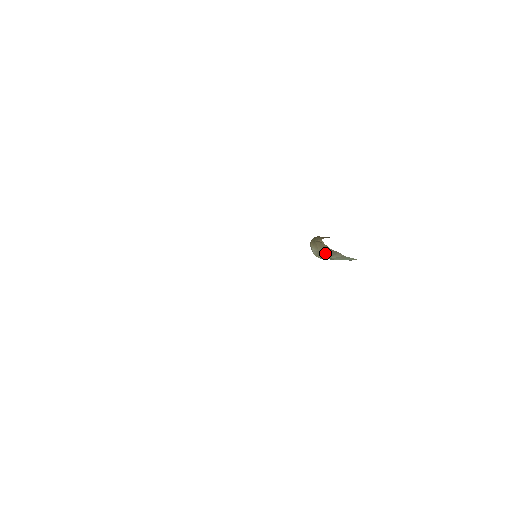
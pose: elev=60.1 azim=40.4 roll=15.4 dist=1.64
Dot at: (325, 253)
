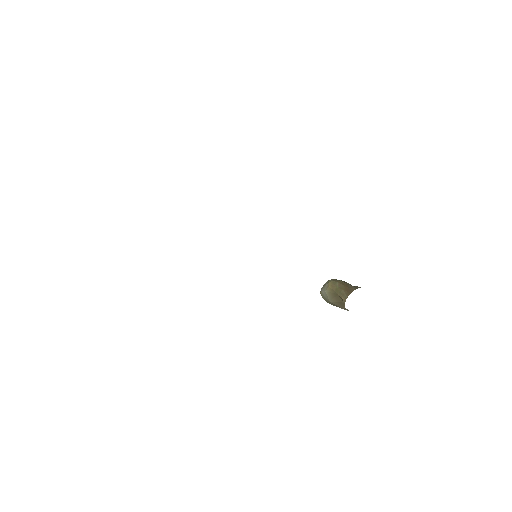
Dot at: (334, 304)
